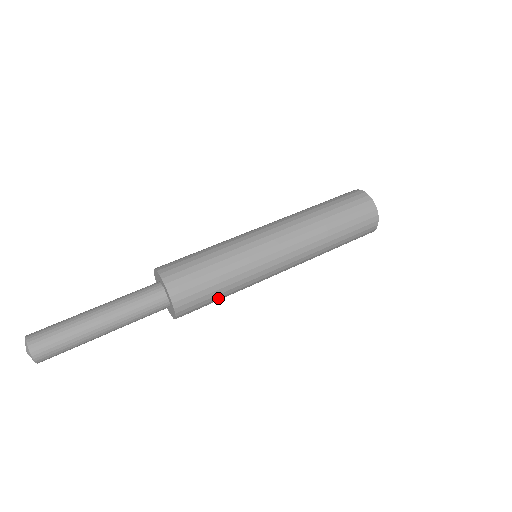
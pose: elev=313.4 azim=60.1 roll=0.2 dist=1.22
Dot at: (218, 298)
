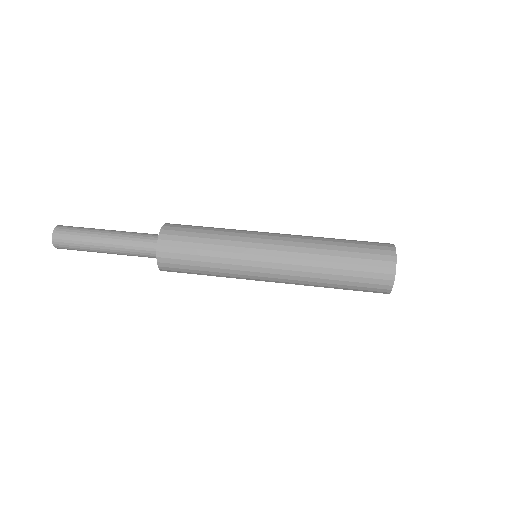
Dot at: (201, 274)
